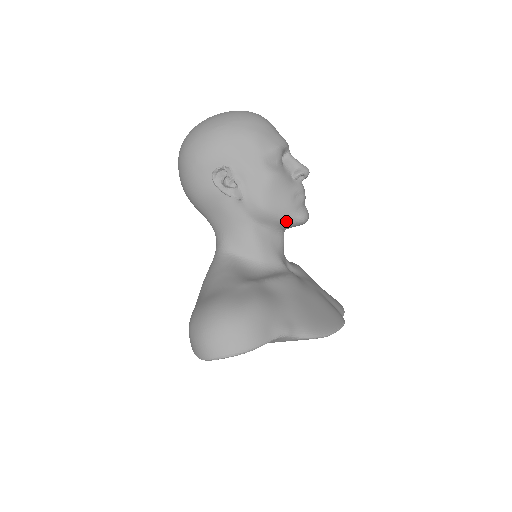
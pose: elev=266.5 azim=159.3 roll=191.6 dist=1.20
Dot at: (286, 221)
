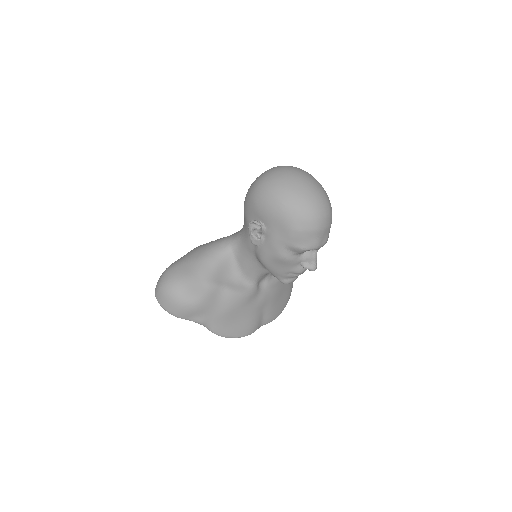
Dot at: (273, 275)
